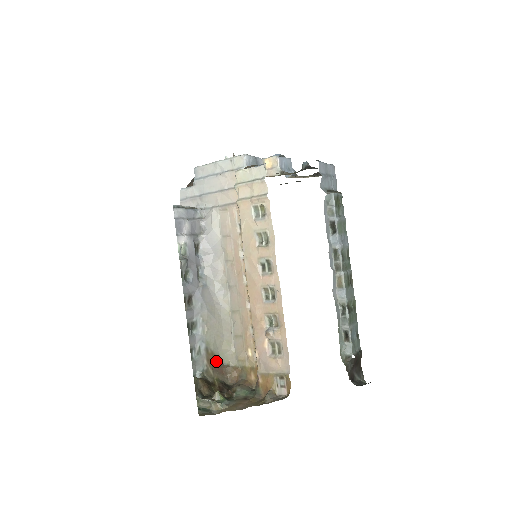
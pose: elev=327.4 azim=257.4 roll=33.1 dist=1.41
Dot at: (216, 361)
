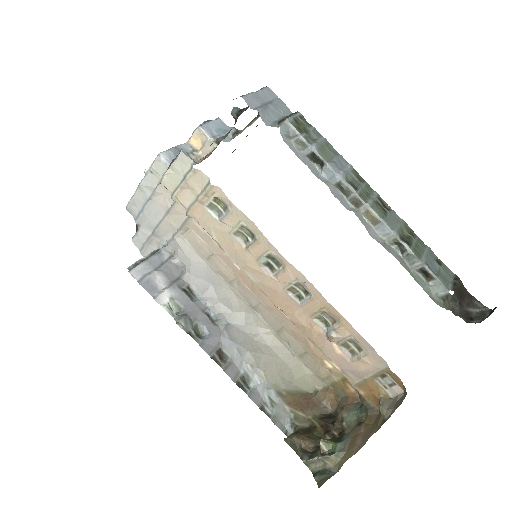
Dot at: (299, 397)
